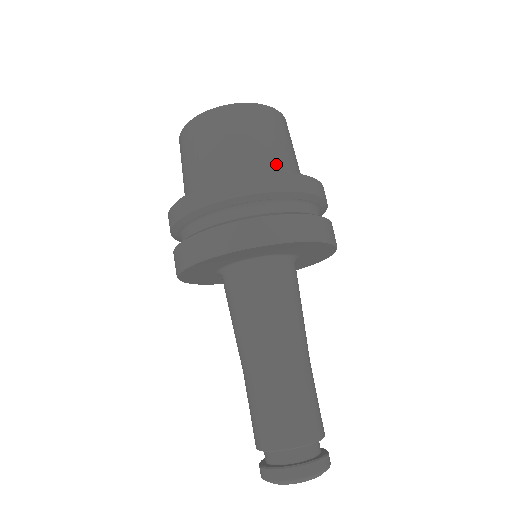
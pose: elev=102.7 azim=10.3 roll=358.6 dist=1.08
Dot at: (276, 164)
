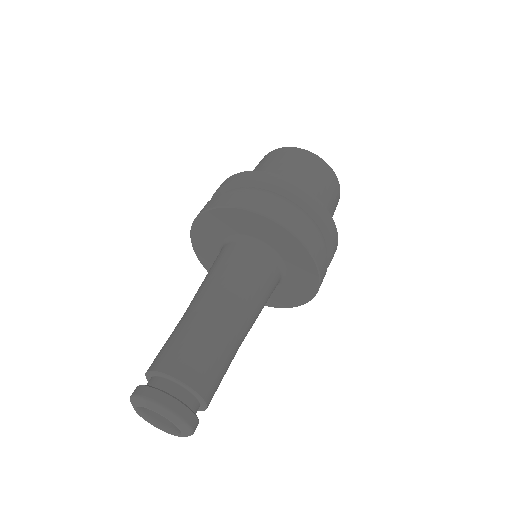
Dot at: occluded
